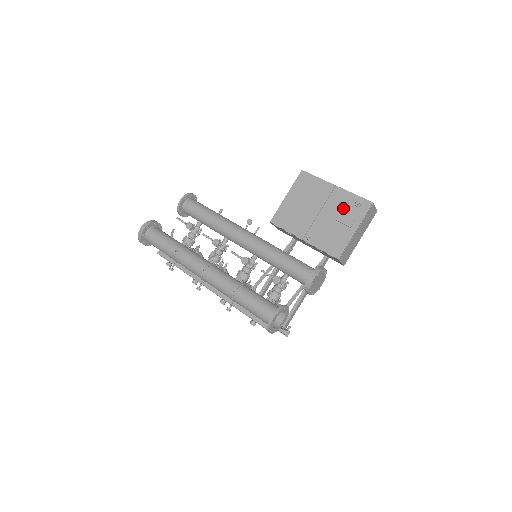
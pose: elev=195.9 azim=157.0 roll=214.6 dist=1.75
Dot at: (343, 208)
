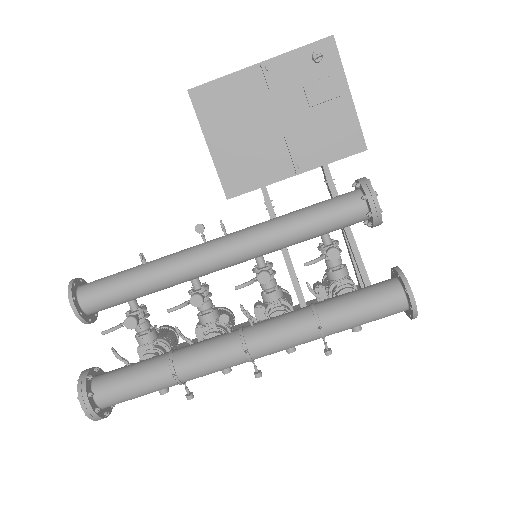
Dot at: (303, 82)
